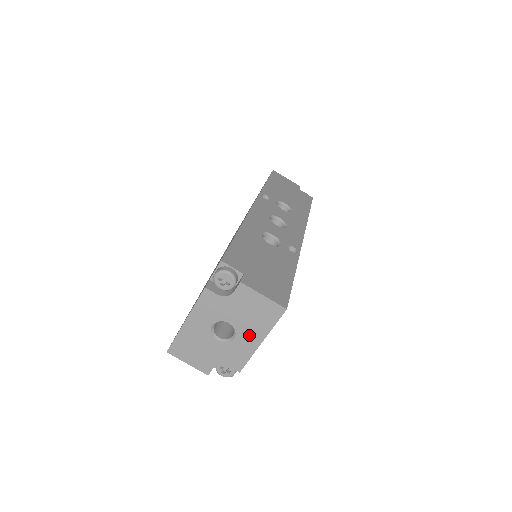
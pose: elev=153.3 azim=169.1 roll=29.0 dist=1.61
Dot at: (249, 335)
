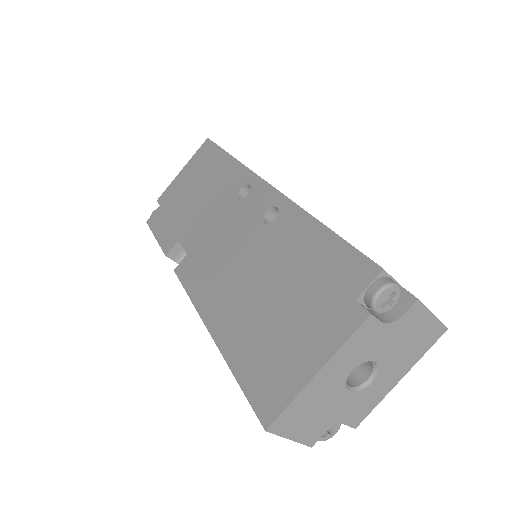
Dot at: (391, 373)
